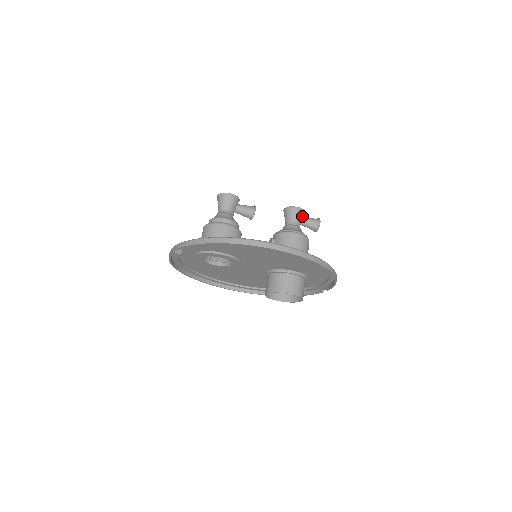
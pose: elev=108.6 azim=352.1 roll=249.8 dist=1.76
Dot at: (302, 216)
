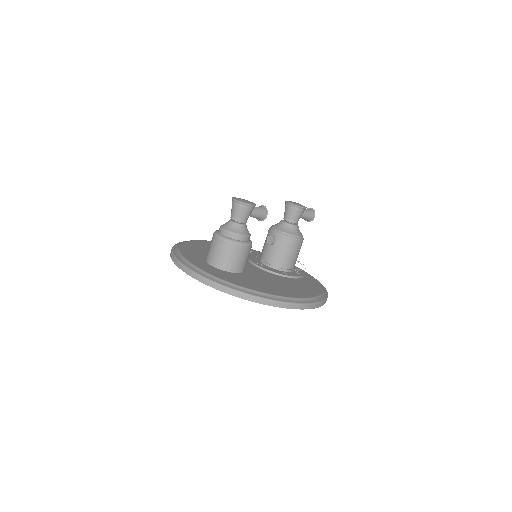
Dot at: occluded
